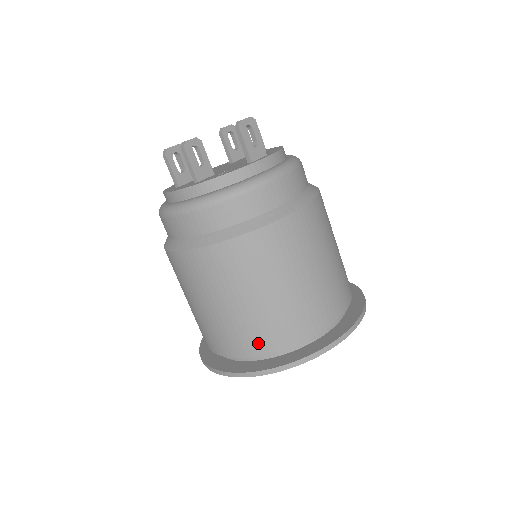
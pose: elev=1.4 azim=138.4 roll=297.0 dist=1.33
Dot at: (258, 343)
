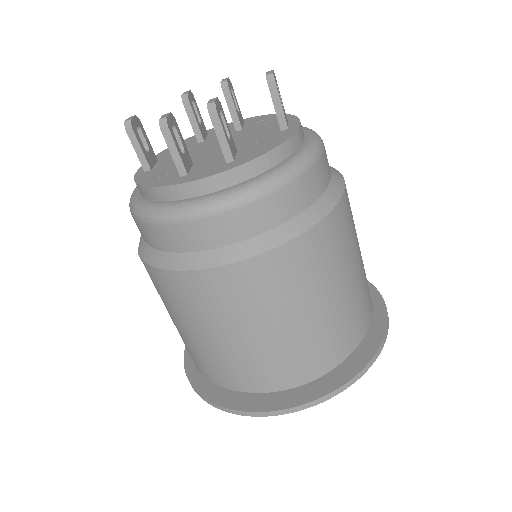
Dot at: (333, 353)
